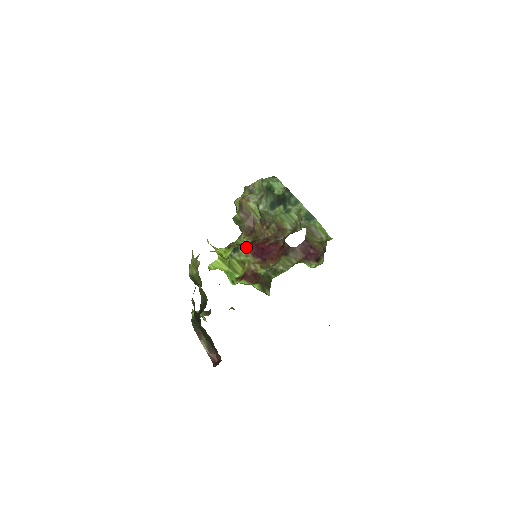
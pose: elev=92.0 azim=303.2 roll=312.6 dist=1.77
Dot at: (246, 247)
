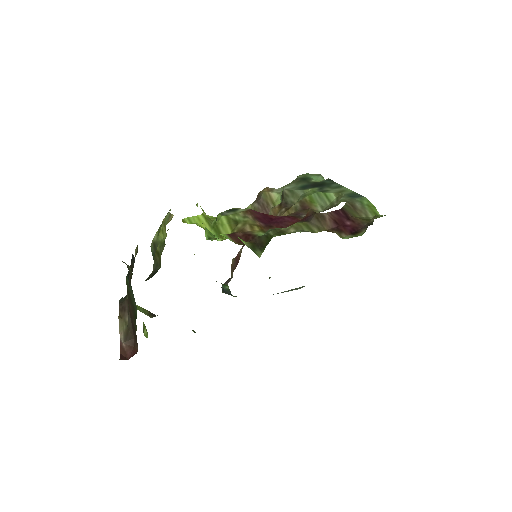
Dot at: (248, 209)
